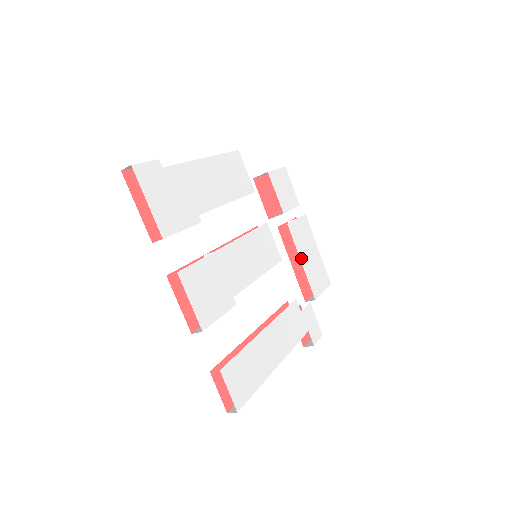
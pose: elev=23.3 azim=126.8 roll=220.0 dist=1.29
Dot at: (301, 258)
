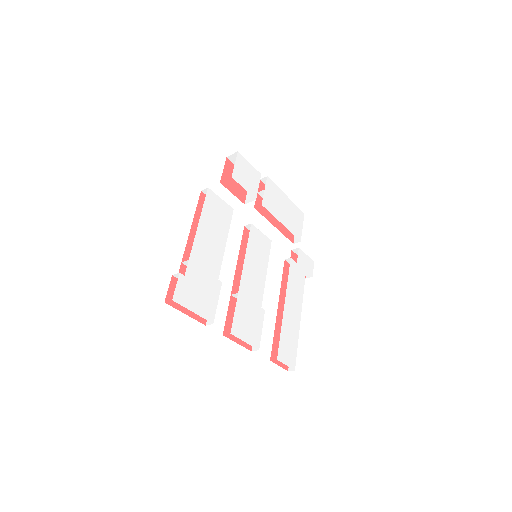
Dot at: (280, 220)
